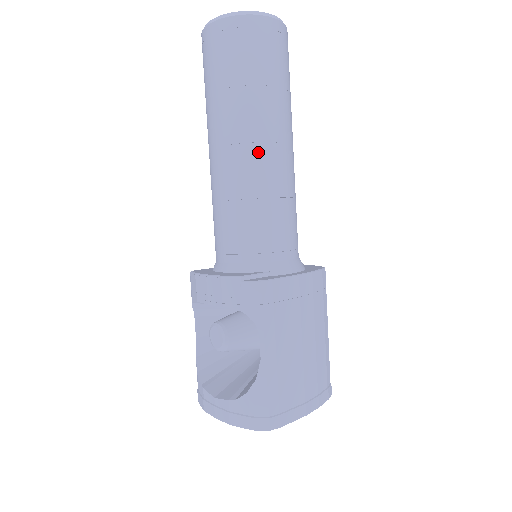
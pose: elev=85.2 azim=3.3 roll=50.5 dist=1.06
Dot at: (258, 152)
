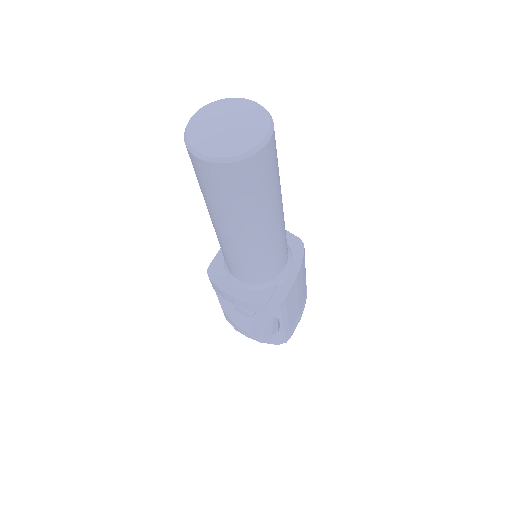
Dot at: (265, 235)
